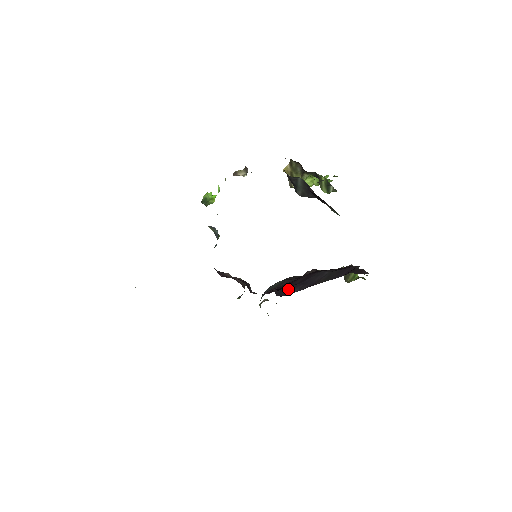
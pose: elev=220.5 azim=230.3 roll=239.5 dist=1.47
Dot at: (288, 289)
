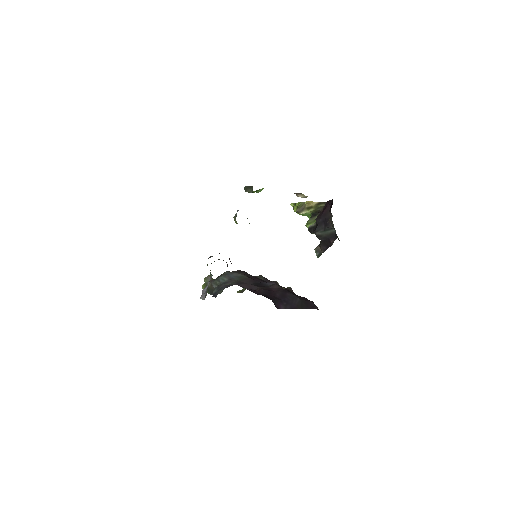
Dot at: (278, 302)
